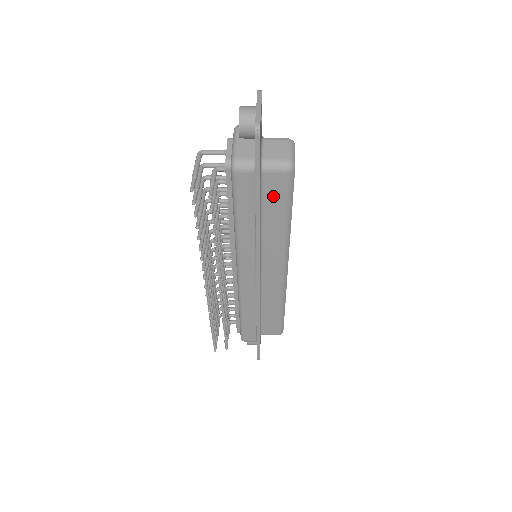
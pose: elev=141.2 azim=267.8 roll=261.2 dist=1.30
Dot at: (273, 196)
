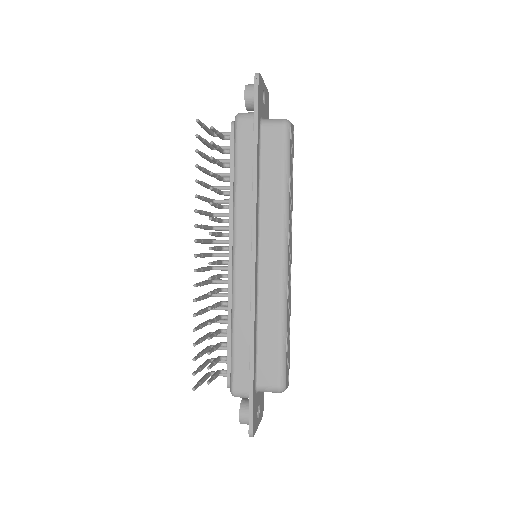
Dot at: (271, 153)
